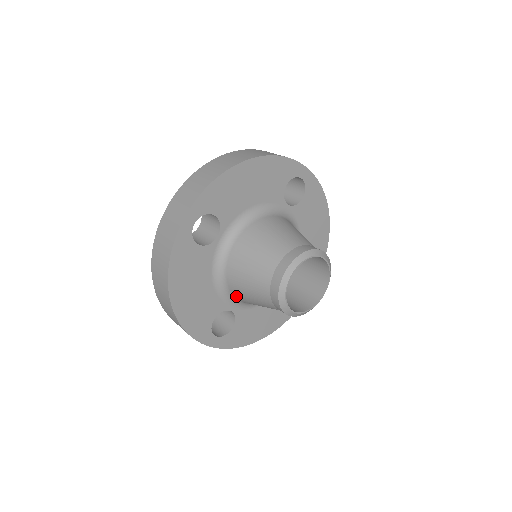
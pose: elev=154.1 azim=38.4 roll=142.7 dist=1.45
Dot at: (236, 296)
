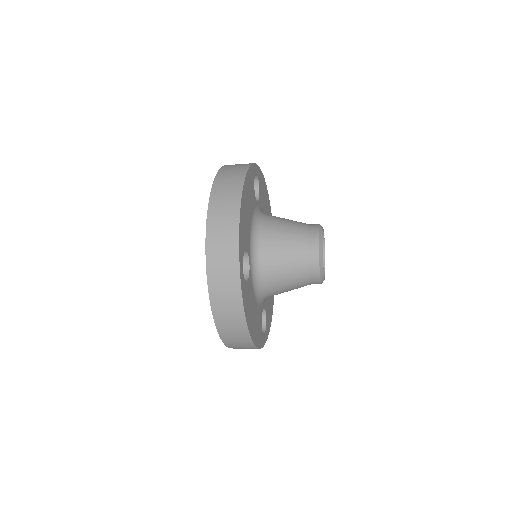
Dot at: (263, 247)
